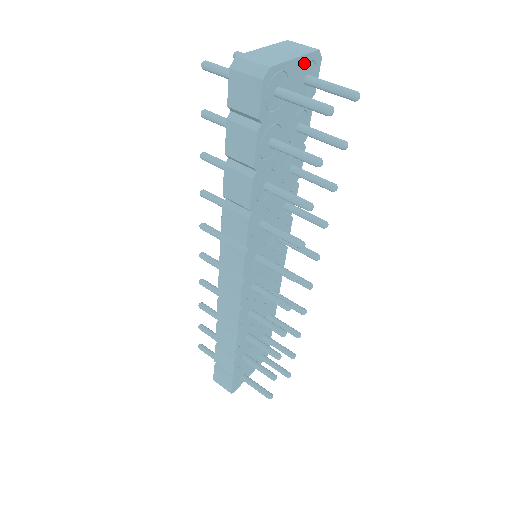
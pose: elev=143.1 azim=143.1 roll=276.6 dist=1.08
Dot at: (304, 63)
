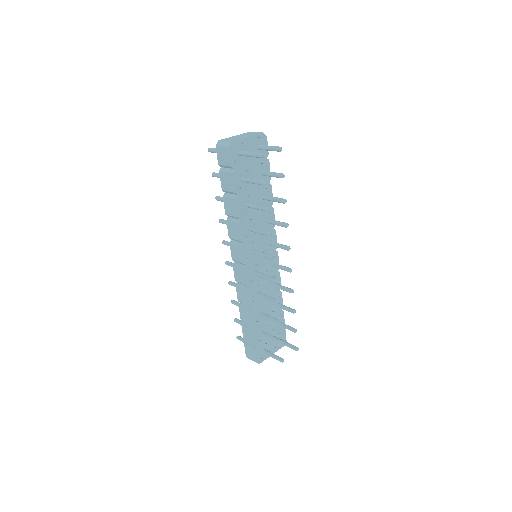
Dot at: (255, 139)
